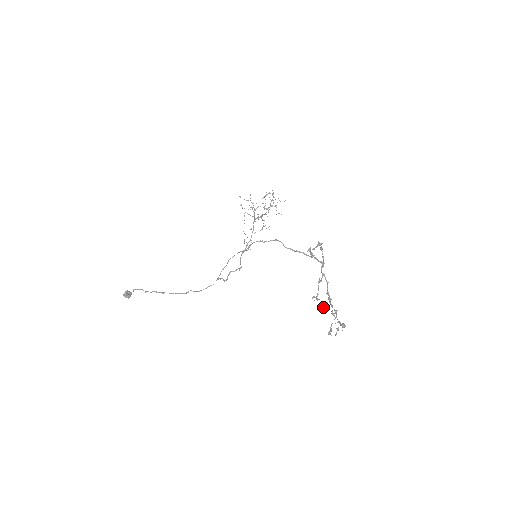
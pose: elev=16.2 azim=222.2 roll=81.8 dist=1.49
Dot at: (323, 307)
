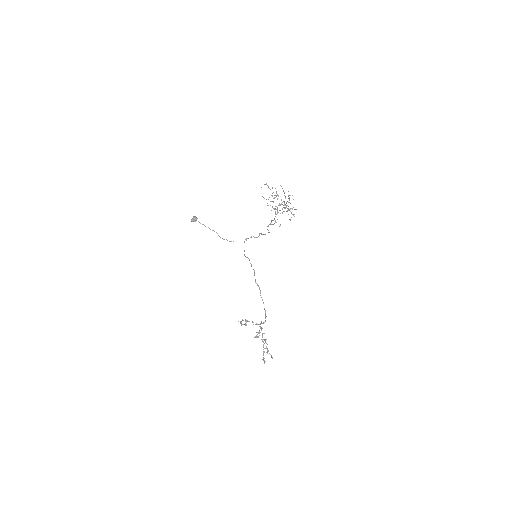
Dot at: (264, 339)
